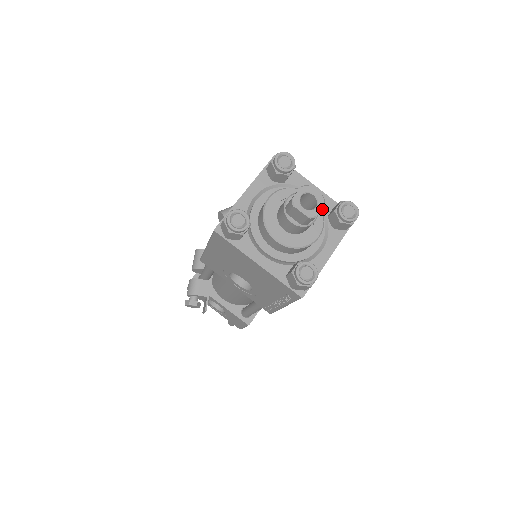
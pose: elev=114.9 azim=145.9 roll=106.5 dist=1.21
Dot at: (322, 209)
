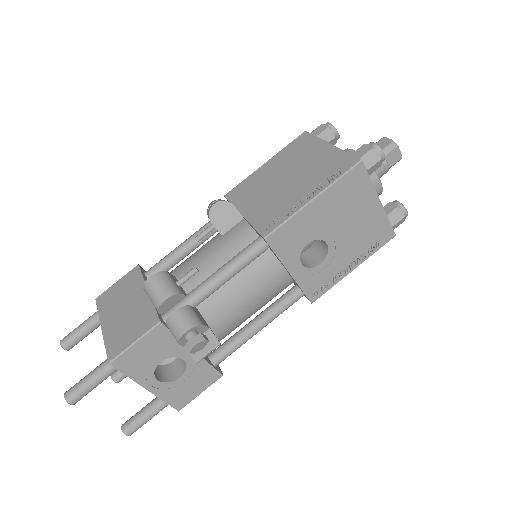
Dot at: occluded
